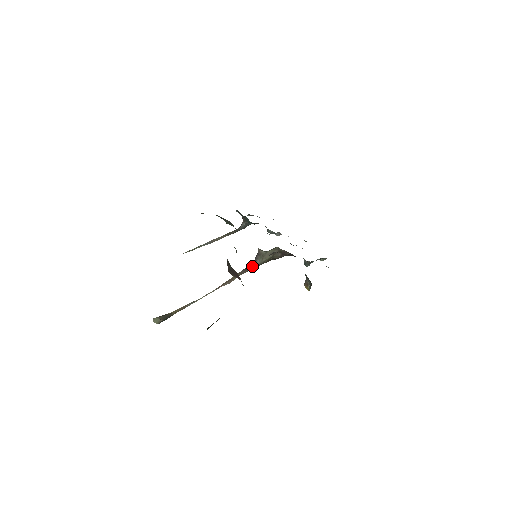
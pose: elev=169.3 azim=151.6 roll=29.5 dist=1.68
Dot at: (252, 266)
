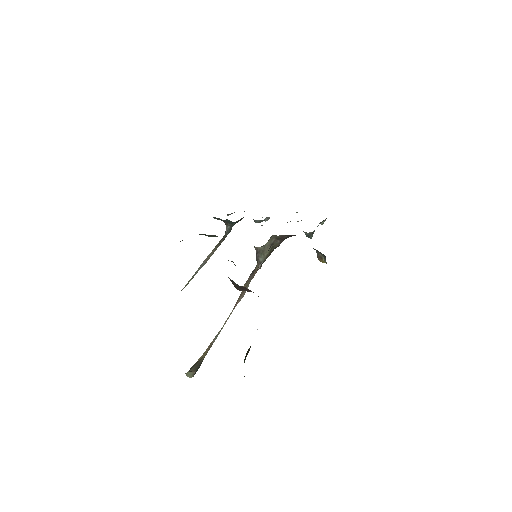
Dot at: (257, 267)
